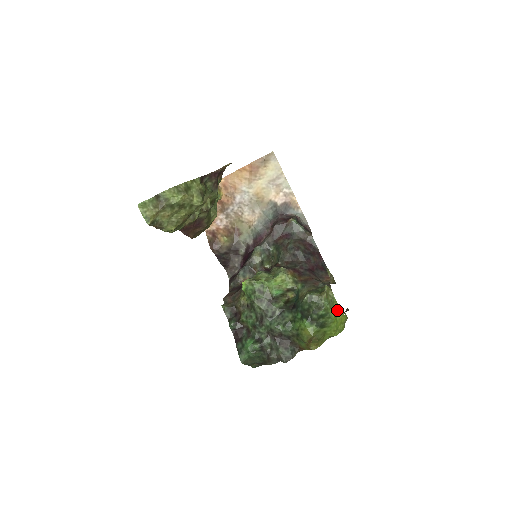
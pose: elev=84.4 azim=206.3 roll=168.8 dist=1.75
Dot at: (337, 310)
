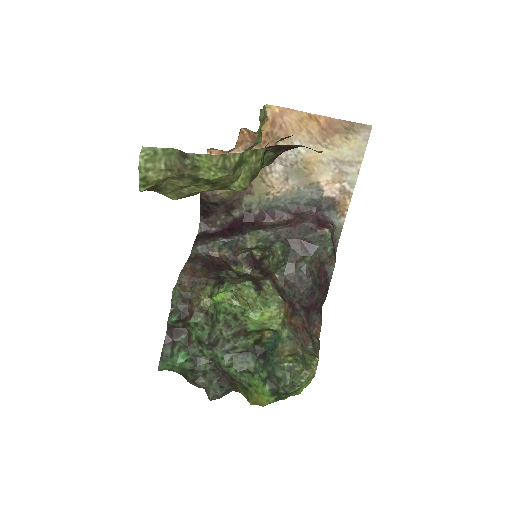
Dot at: occluded
